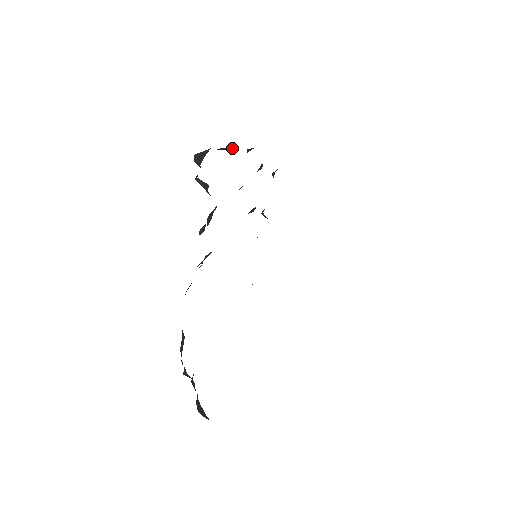
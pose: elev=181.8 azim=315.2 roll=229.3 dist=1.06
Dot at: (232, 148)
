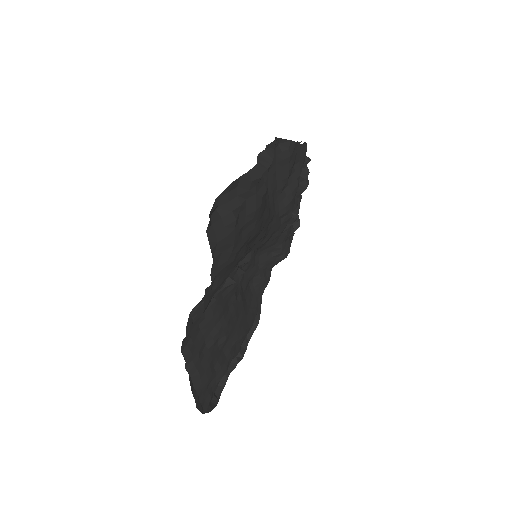
Dot at: occluded
